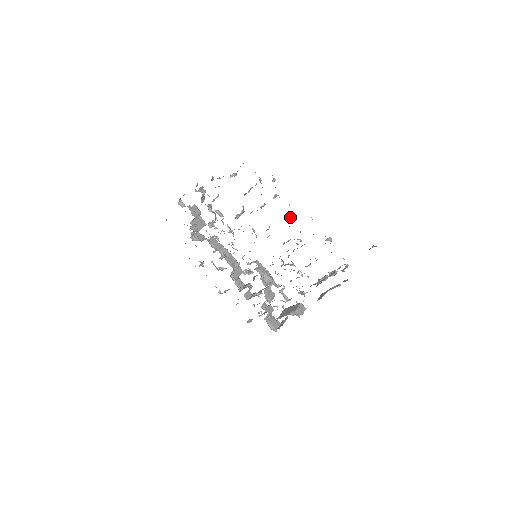
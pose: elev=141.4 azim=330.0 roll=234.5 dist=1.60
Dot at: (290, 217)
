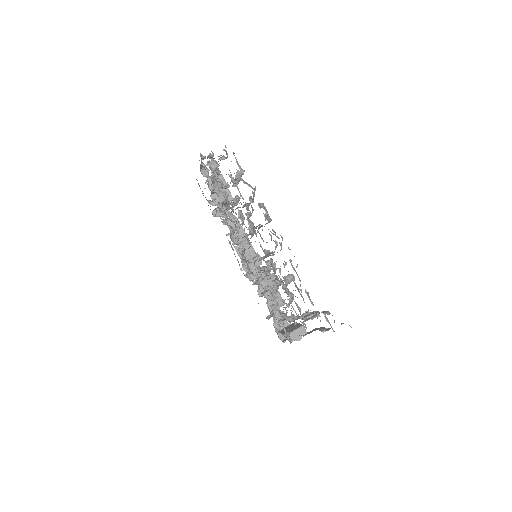
Dot at: occluded
